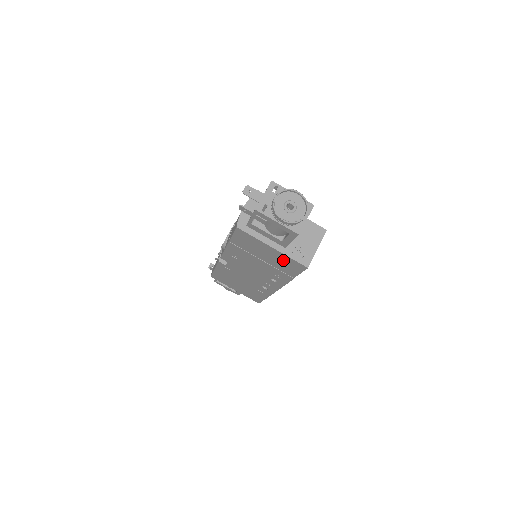
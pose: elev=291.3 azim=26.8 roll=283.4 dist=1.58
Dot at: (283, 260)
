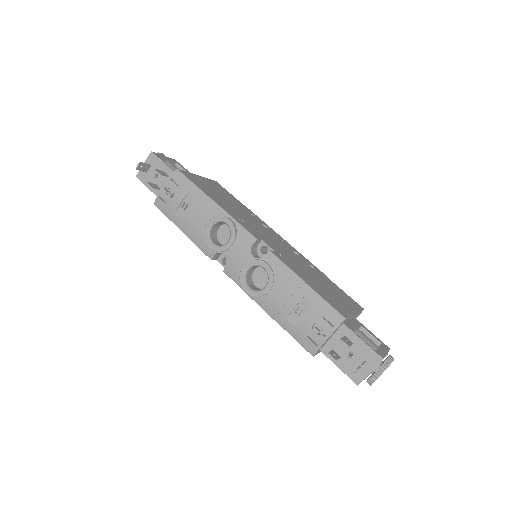
Dot at: occluded
